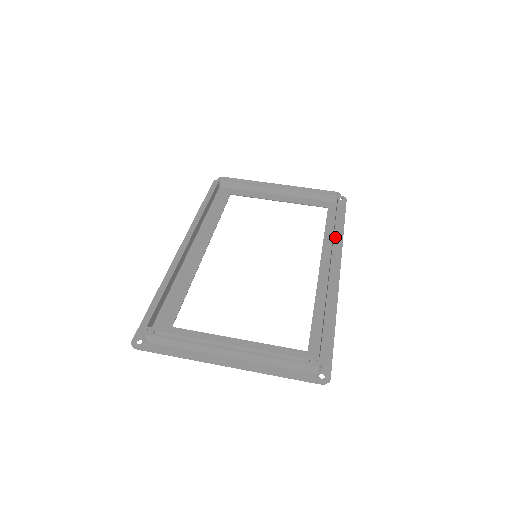
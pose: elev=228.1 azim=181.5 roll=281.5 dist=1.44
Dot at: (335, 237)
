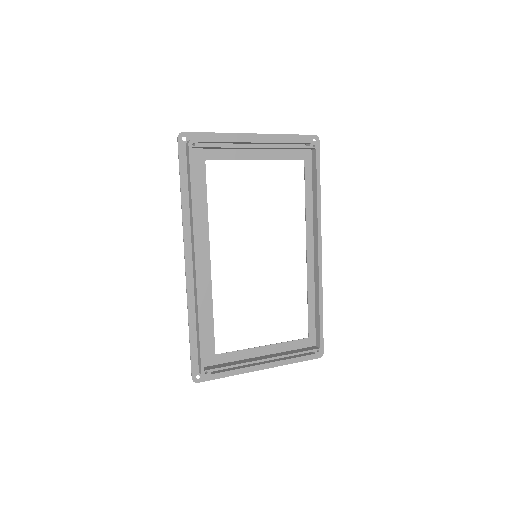
Dot at: (319, 218)
